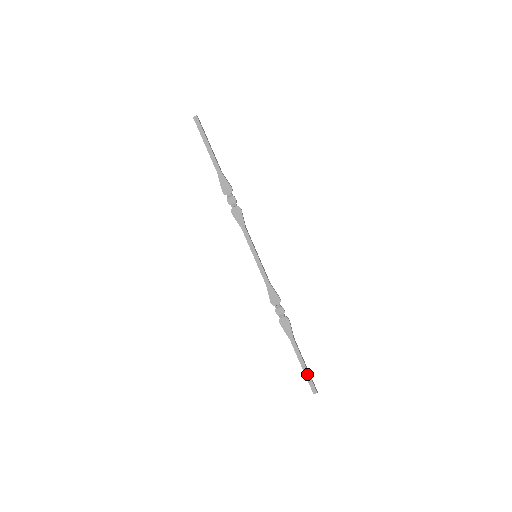
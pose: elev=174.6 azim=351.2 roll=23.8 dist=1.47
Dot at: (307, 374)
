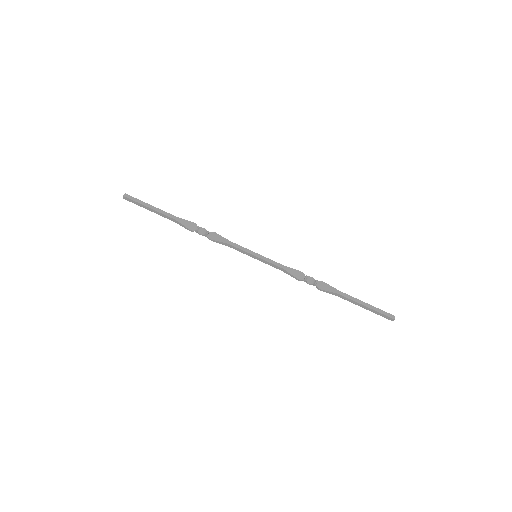
Dot at: (375, 308)
